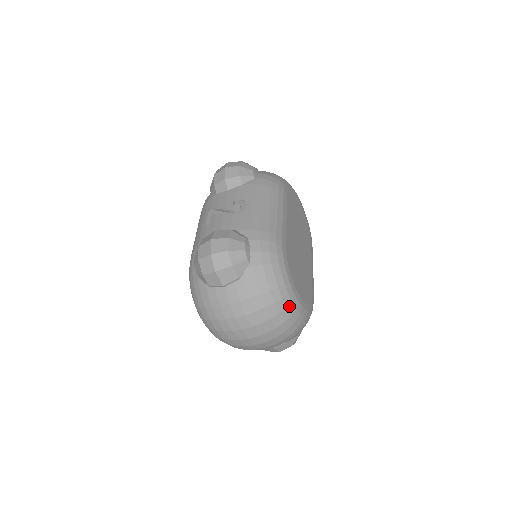
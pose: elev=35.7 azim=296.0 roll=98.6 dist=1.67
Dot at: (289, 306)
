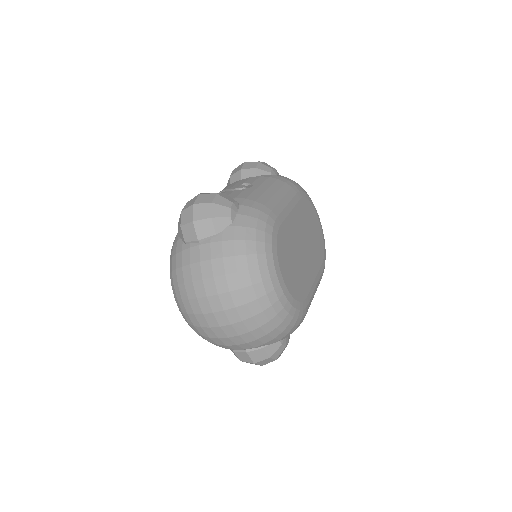
Dot at: (266, 282)
